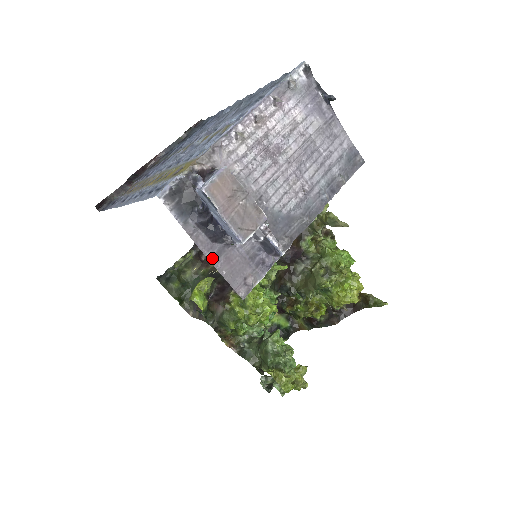
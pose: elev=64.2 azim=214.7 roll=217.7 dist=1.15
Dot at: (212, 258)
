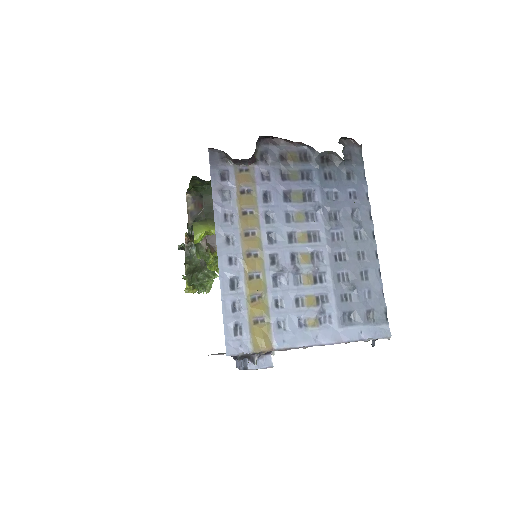
Dot at: occluded
